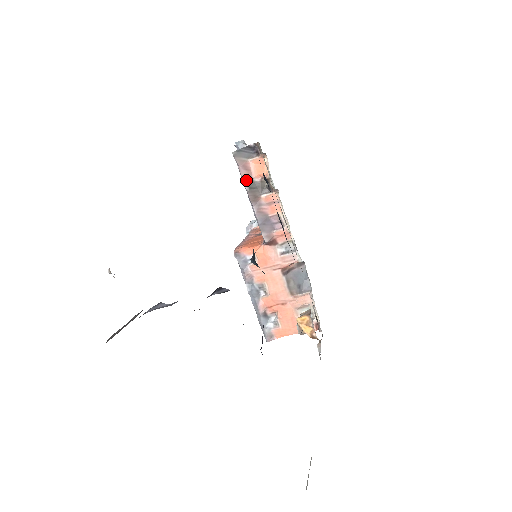
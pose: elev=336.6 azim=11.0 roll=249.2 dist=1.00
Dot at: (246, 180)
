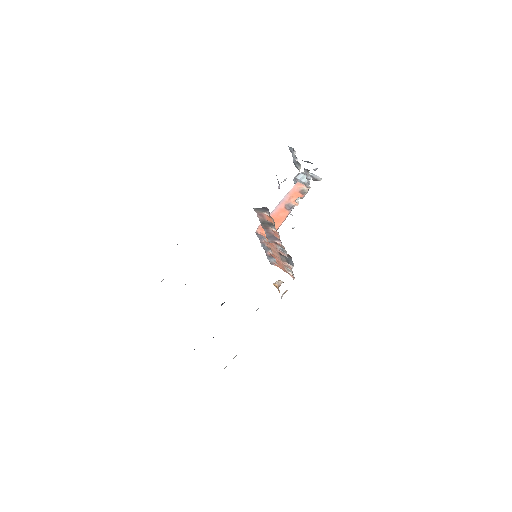
Dot at: (261, 220)
